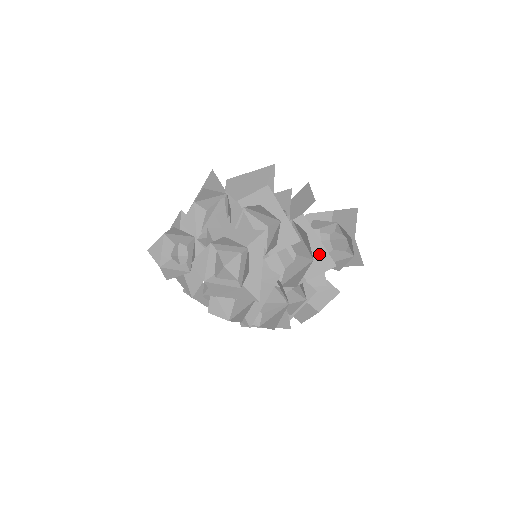
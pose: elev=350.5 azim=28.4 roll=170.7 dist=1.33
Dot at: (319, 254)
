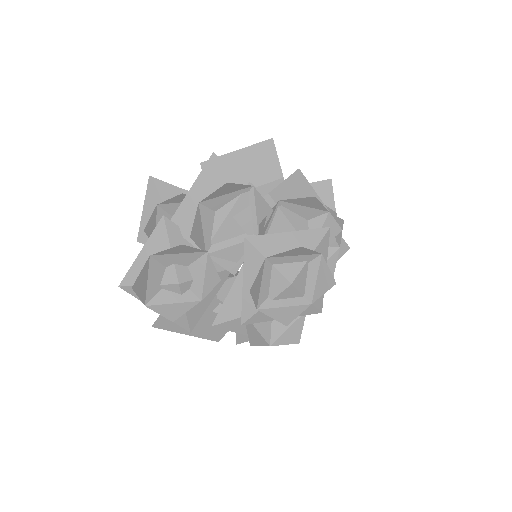
Dot at: occluded
